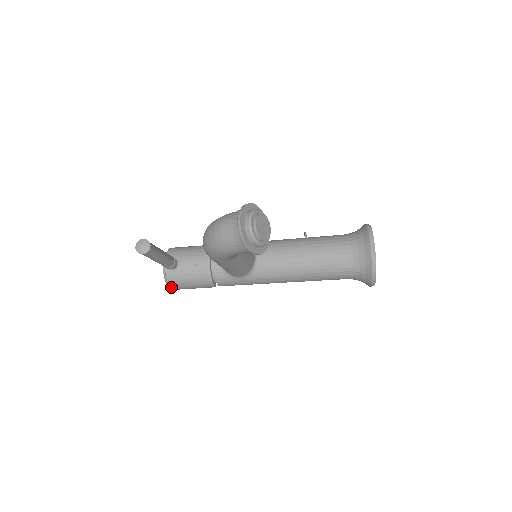
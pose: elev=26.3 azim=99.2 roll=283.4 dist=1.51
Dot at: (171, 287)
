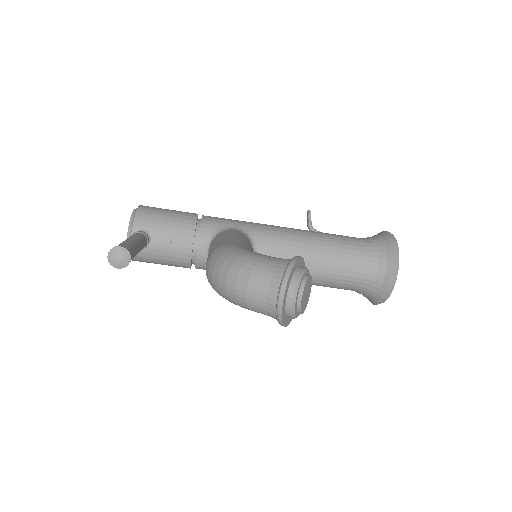
Dot at: (133, 260)
